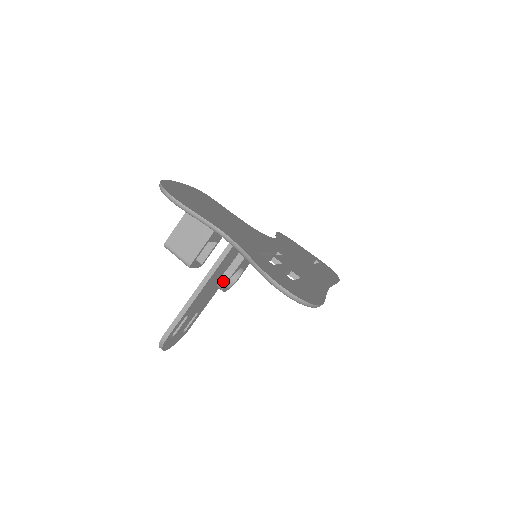
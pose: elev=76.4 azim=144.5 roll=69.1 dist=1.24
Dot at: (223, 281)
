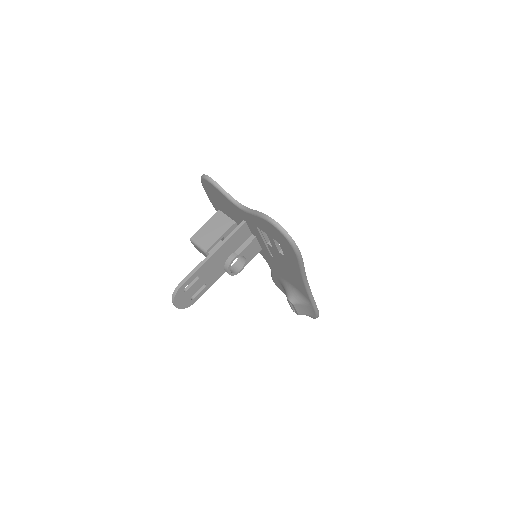
Dot at: (230, 260)
